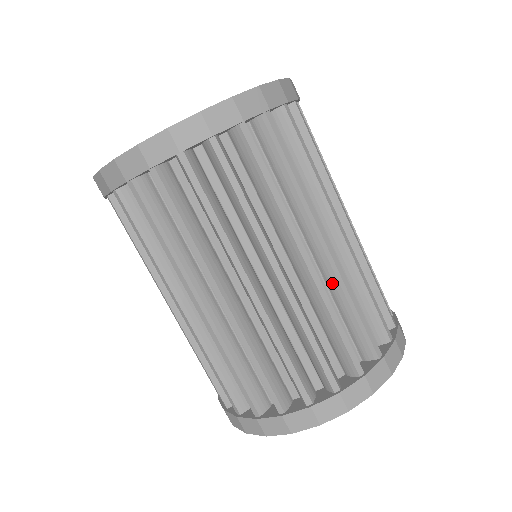
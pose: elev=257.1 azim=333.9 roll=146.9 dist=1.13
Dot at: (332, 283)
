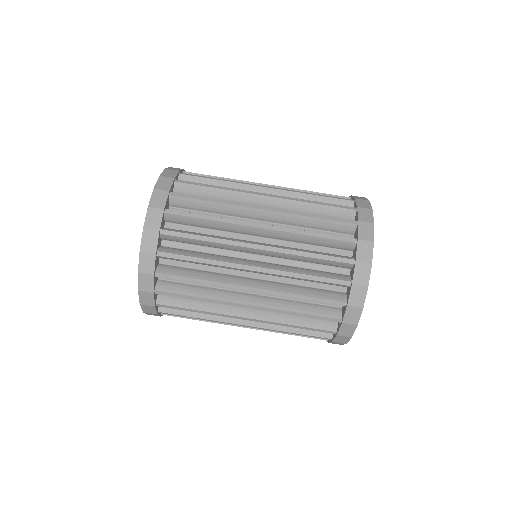
Dot at: (290, 221)
